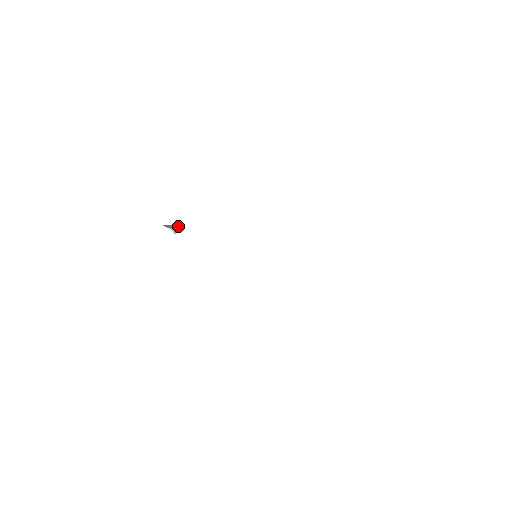
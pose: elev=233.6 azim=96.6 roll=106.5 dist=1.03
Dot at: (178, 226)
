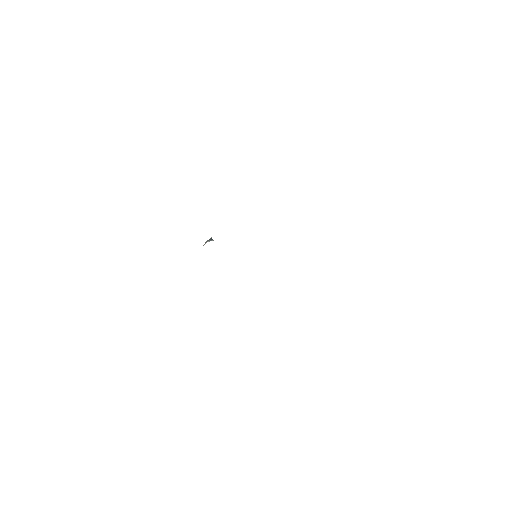
Dot at: (210, 239)
